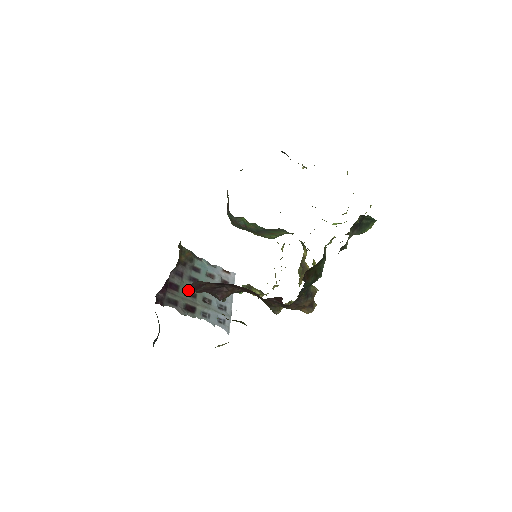
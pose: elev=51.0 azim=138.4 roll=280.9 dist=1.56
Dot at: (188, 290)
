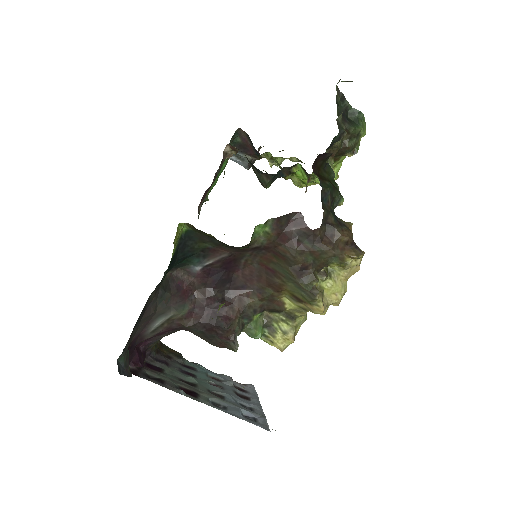
Dot at: (166, 286)
